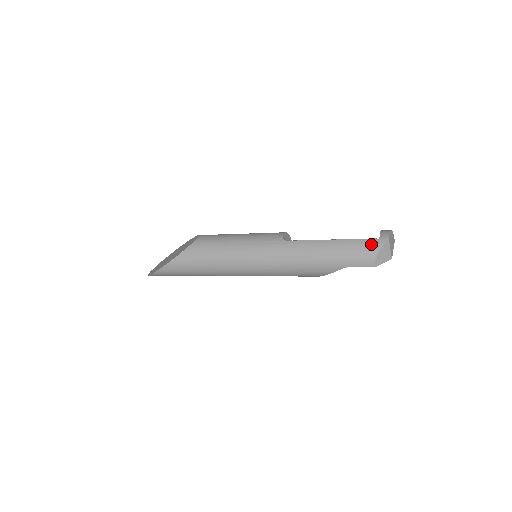
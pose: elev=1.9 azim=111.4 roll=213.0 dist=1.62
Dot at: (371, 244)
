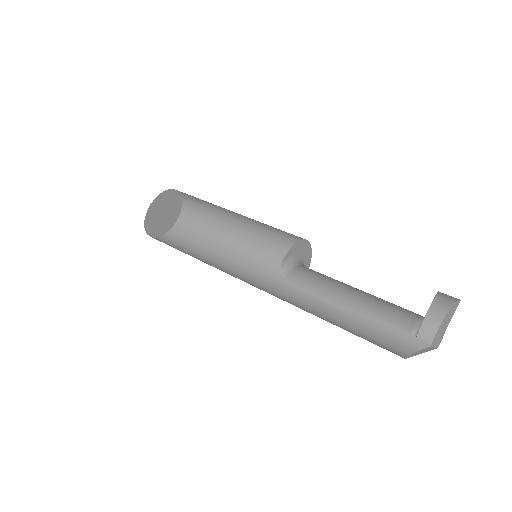
Dot at: (401, 341)
